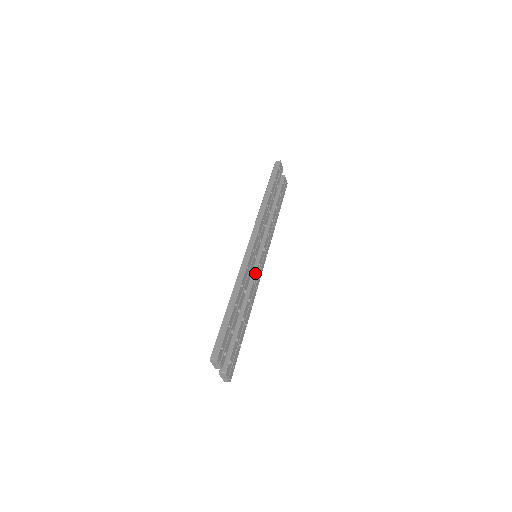
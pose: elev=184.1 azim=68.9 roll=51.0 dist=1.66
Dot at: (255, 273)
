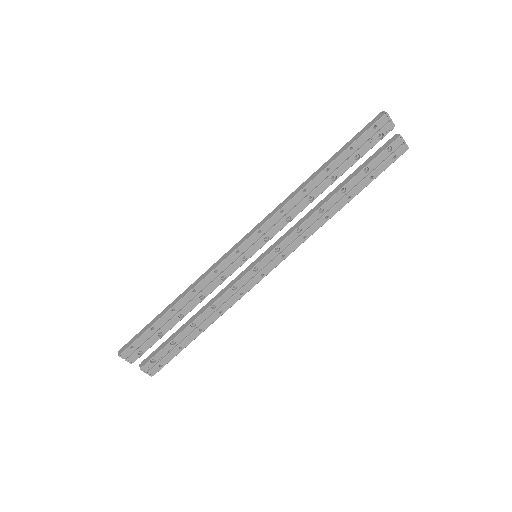
Dot at: (241, 277)
